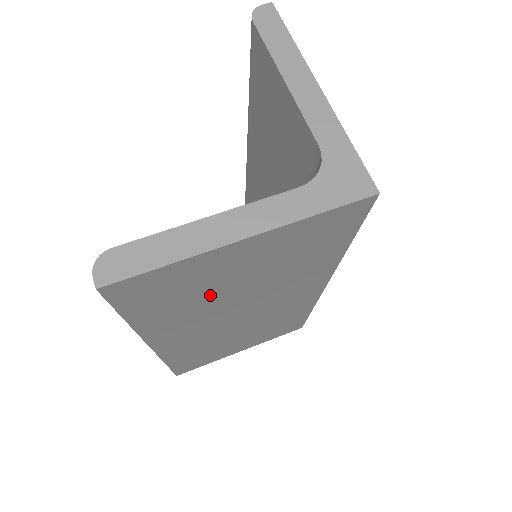
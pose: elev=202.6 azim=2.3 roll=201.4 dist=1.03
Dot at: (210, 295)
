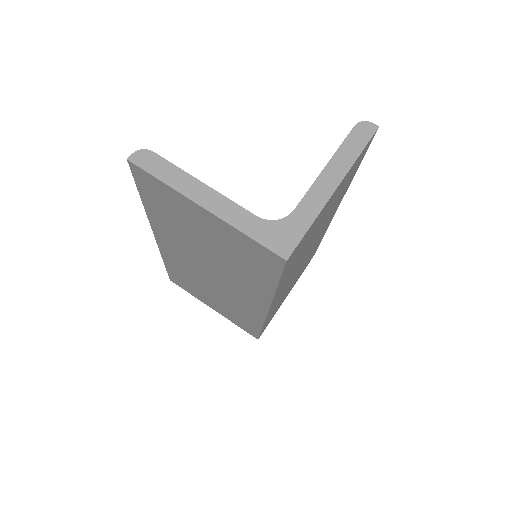
Dot at: (187, 230)
